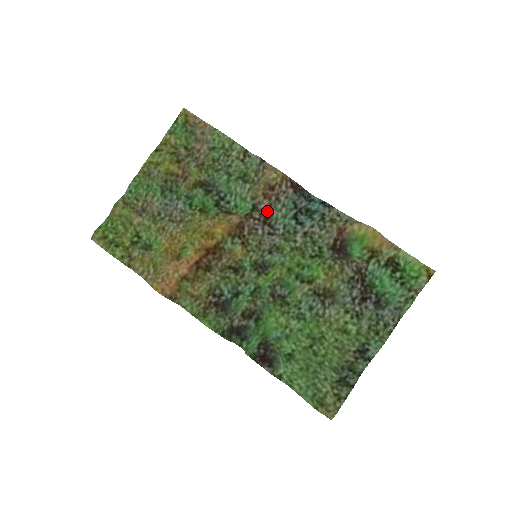
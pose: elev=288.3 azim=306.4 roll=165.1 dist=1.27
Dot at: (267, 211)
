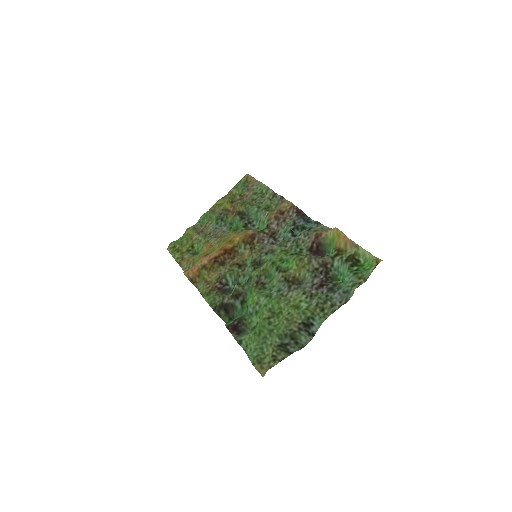
Dot at: (275, 229)
